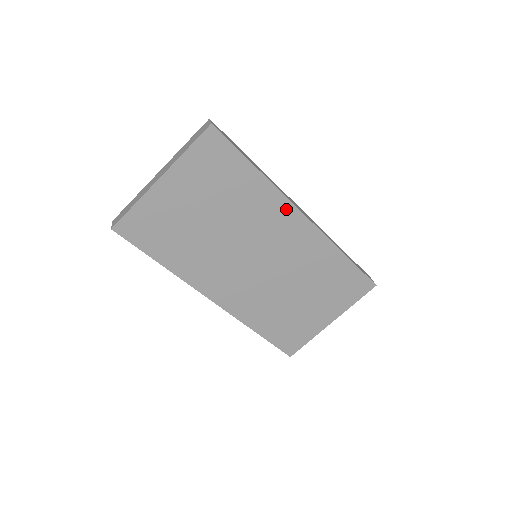
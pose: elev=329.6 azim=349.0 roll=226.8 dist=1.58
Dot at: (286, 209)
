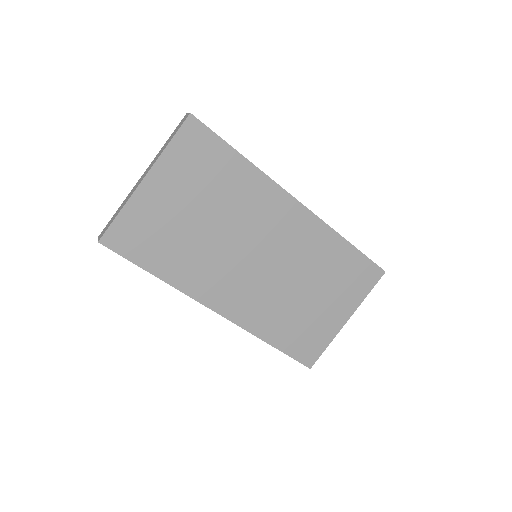
Dot at: (279, 197)
